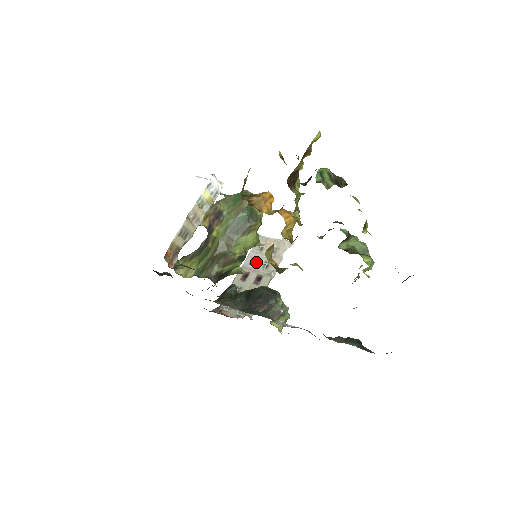
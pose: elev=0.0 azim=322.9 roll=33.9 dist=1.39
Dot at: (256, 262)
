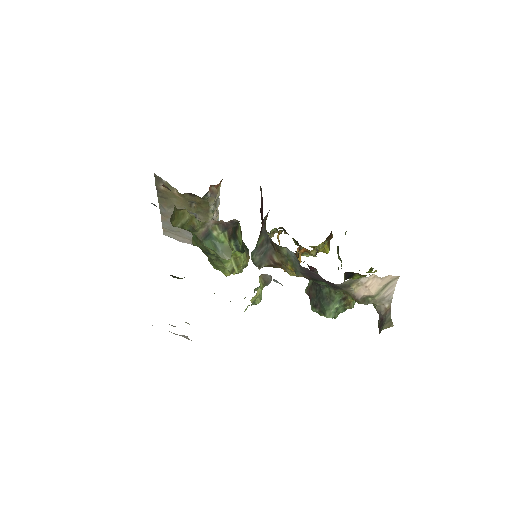
Dot at: occluded
